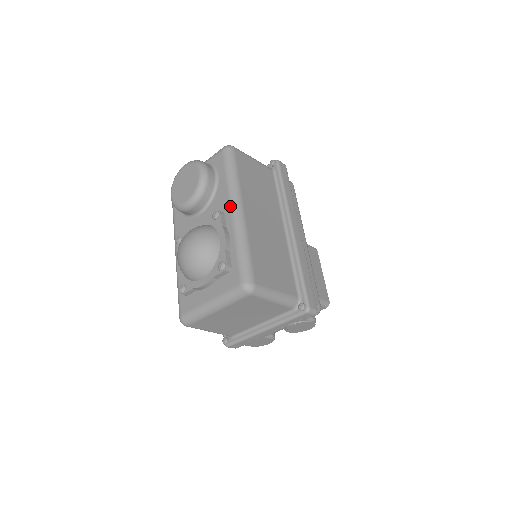
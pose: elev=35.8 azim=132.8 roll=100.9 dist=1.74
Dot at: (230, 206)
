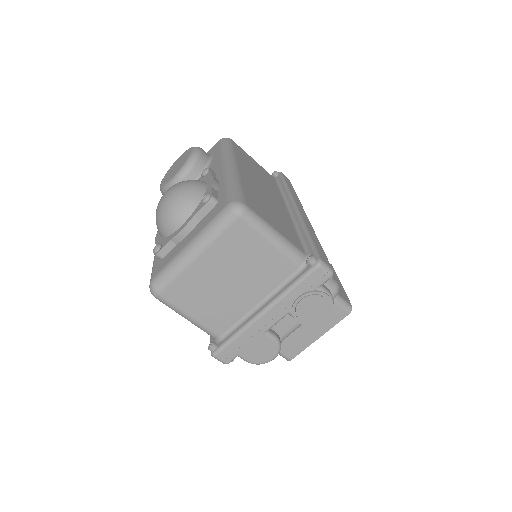
Dot at: (222, 164)
